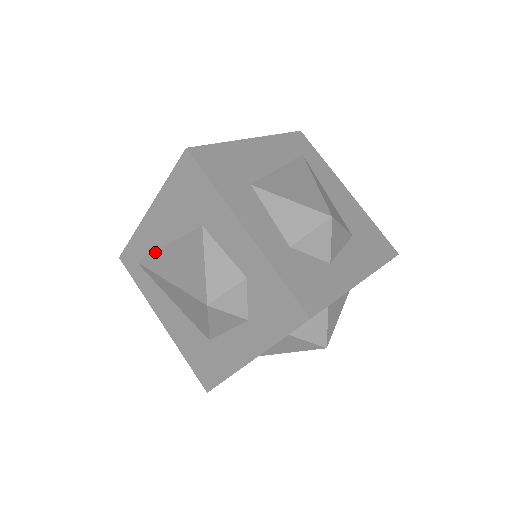
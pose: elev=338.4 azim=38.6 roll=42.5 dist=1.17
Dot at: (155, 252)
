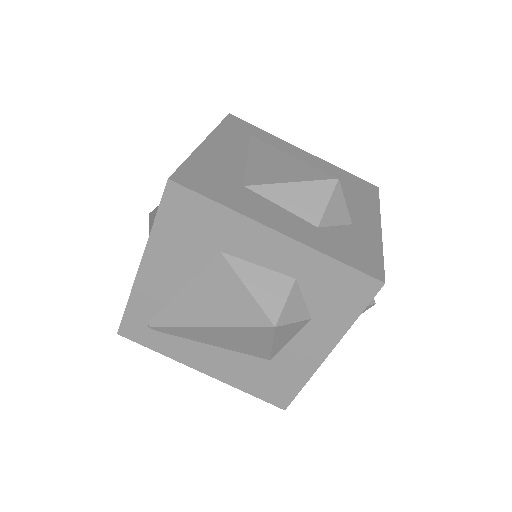
Dot at: (166, 306)
